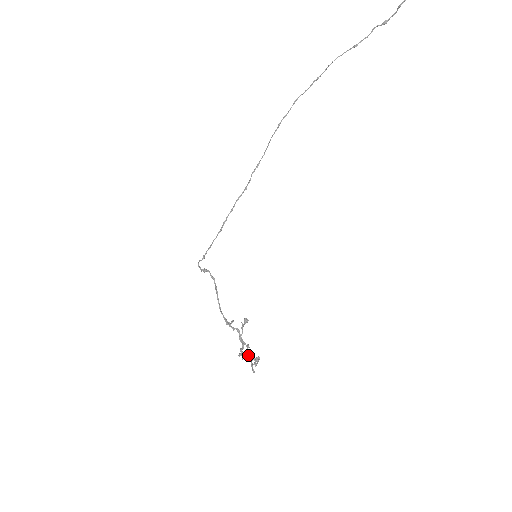
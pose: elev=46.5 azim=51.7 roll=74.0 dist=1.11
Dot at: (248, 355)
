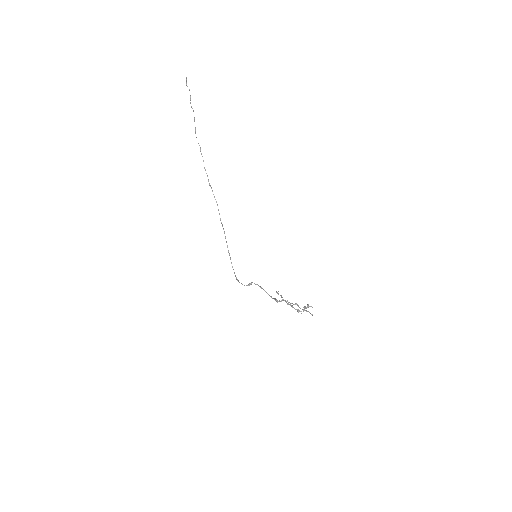
Dot at: occluded
